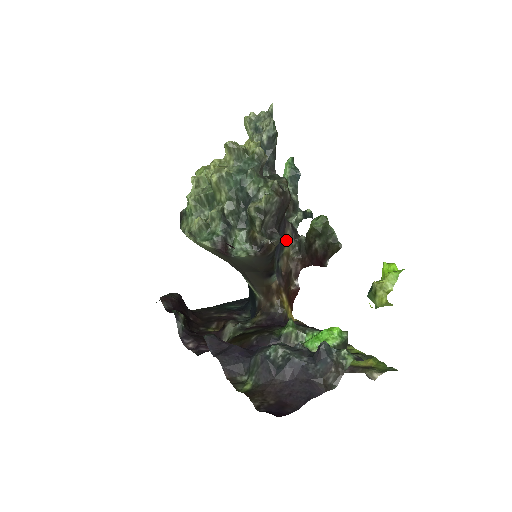
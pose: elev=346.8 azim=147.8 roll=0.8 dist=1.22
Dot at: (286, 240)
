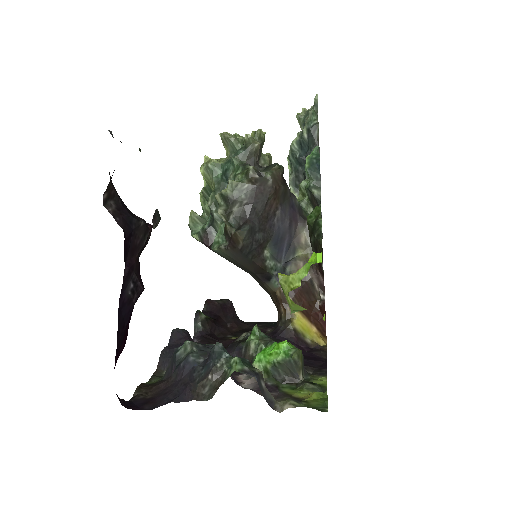
Dot at: (299, 241)
